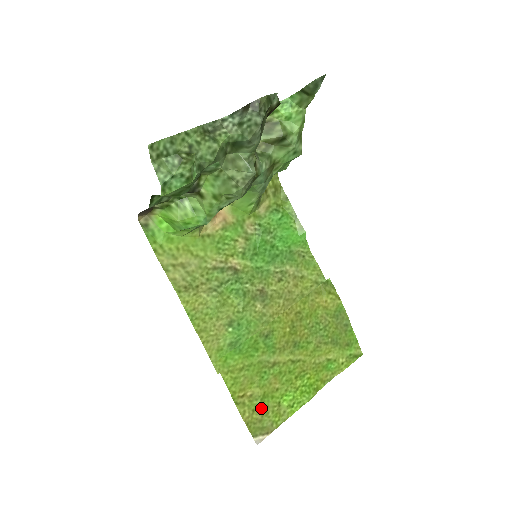
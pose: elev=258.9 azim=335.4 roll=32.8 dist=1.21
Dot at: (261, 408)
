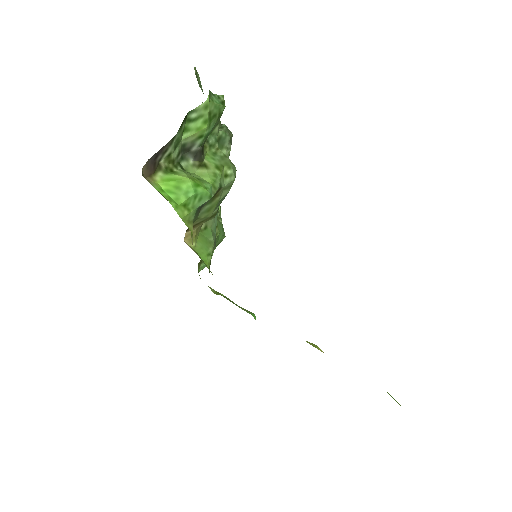
Dot at: occluded
